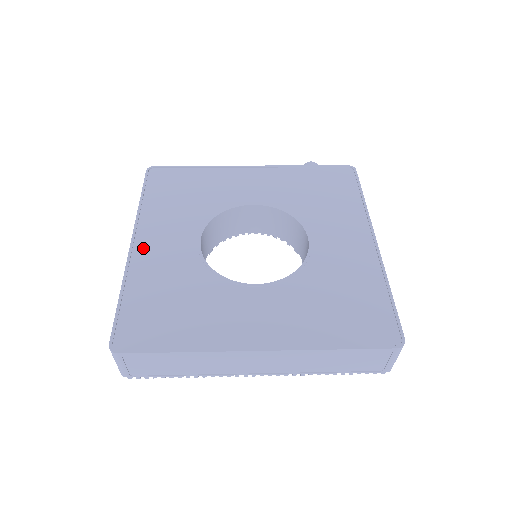
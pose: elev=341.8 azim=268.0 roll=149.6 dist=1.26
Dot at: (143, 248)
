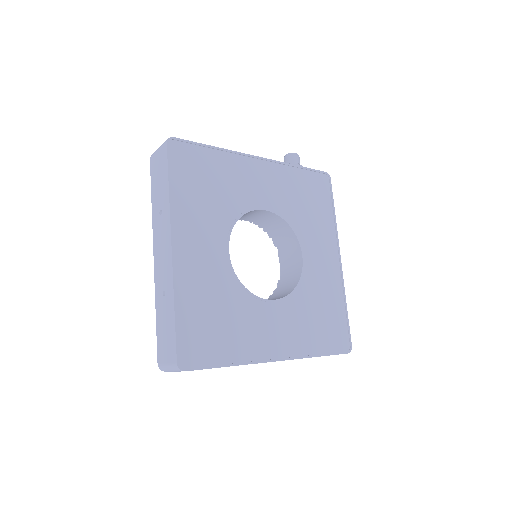
Dot at: (183, 255)
